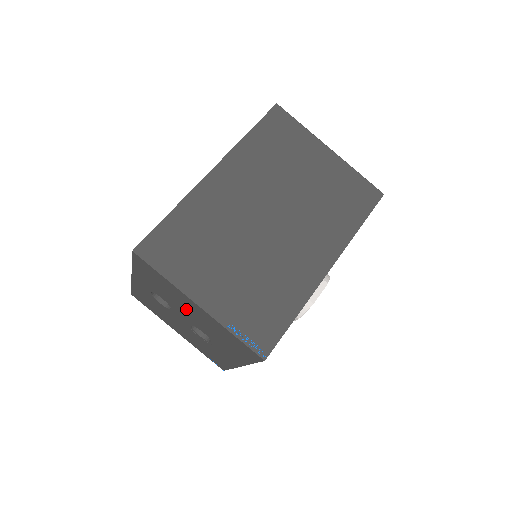
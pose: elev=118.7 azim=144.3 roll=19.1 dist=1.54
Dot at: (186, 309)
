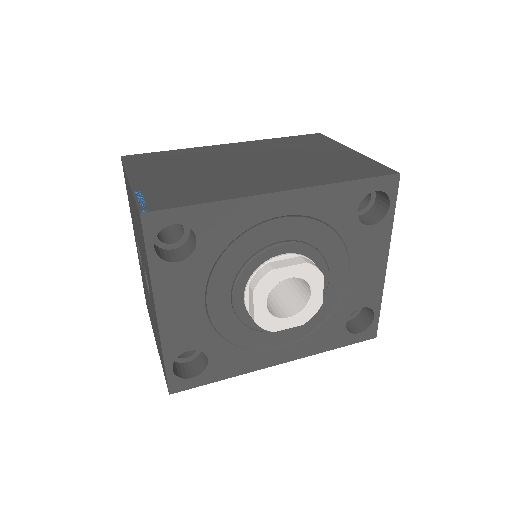
Dot at: (135, 222)
